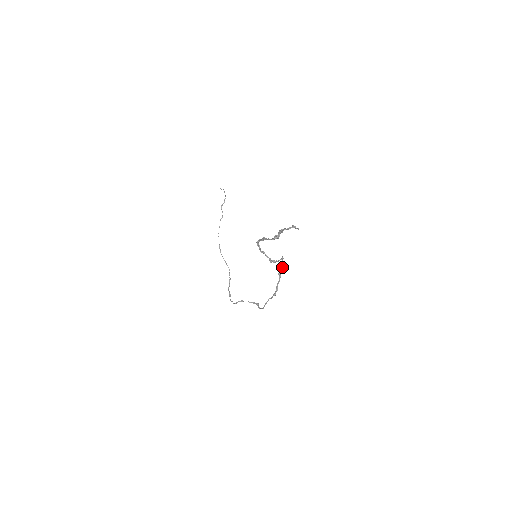
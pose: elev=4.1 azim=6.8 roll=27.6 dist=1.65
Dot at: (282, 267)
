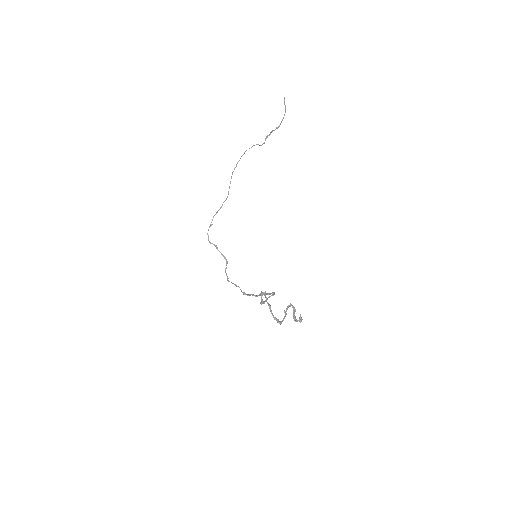
Dot at: (267, 294)
